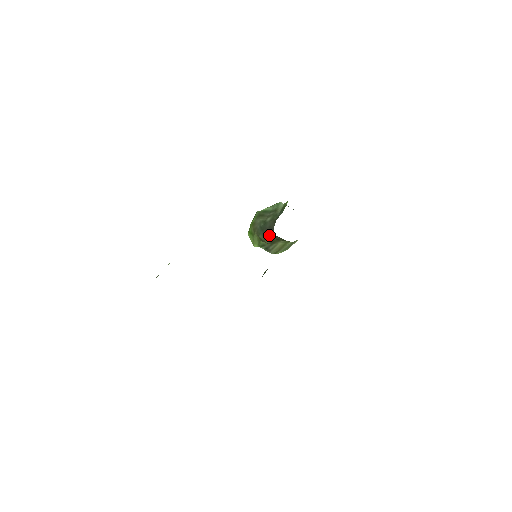
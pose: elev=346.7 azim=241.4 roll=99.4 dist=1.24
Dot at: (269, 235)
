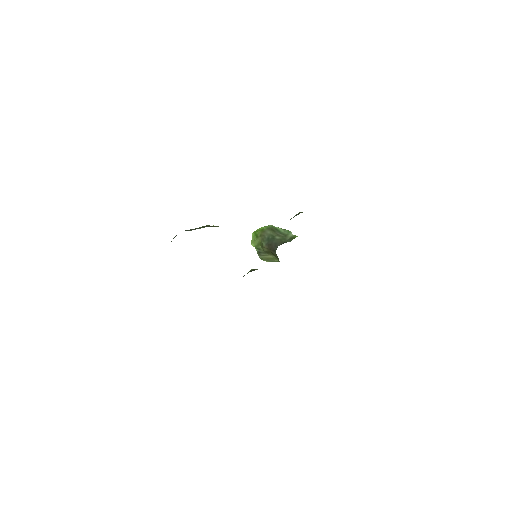
Dot at: (271, 248)
